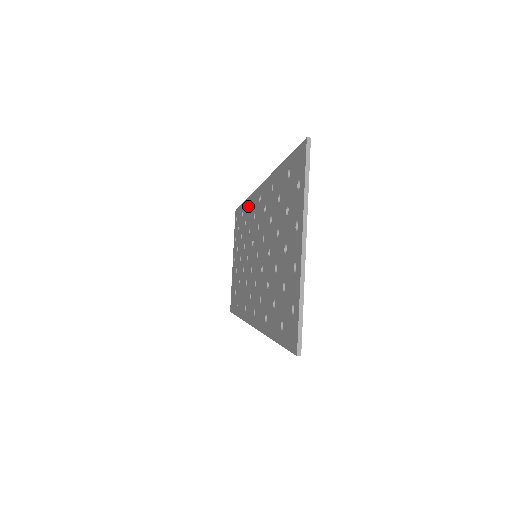
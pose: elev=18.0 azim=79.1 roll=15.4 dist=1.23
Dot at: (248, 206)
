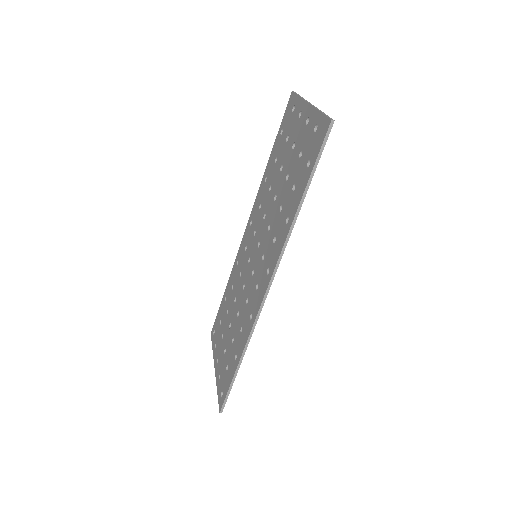
Dot at: (234, 270)
